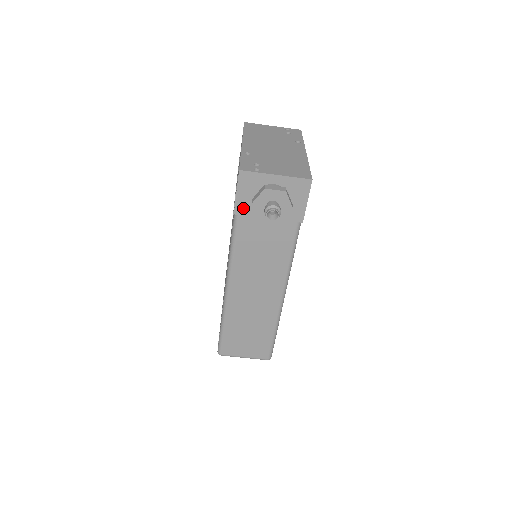
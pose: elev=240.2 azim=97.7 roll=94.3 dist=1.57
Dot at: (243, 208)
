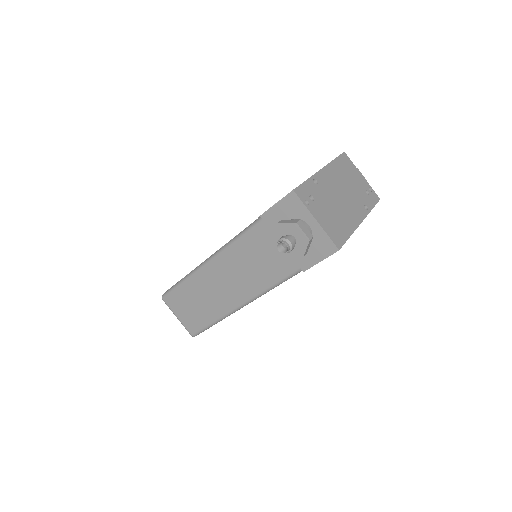
Dot at: (271, 219)
